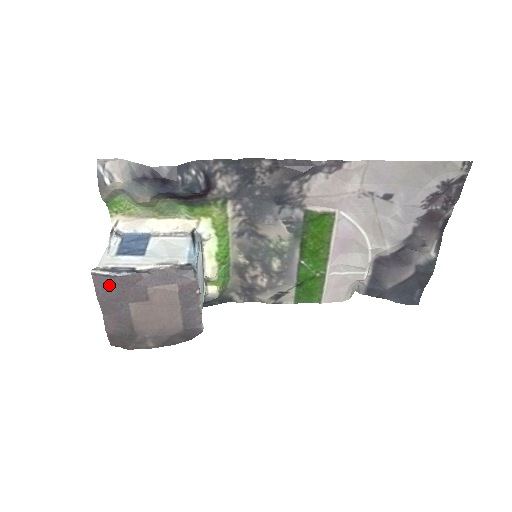
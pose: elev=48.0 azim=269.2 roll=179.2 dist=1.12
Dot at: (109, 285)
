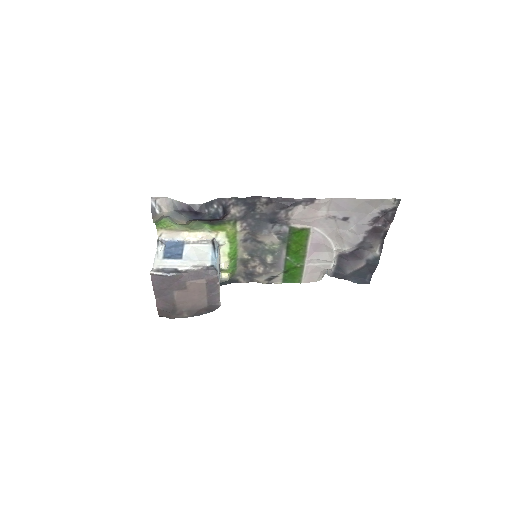
Dot at: (161, 281)
